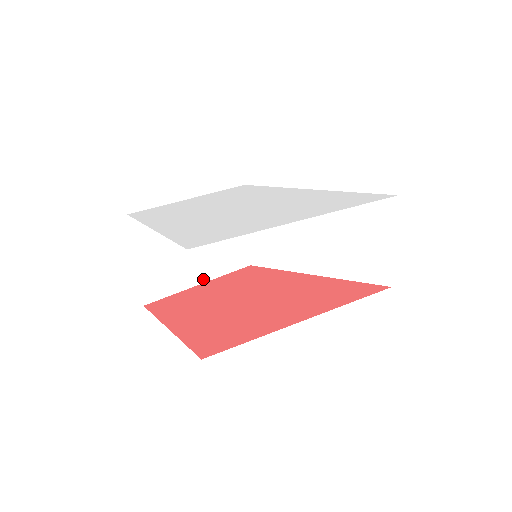
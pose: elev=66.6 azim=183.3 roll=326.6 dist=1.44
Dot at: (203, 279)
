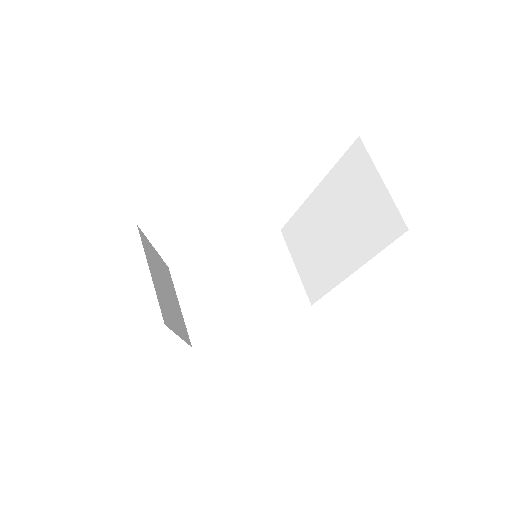
Dot at: (254, 321)
